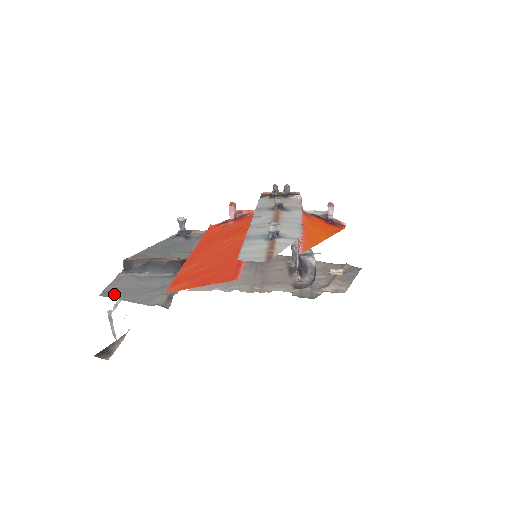
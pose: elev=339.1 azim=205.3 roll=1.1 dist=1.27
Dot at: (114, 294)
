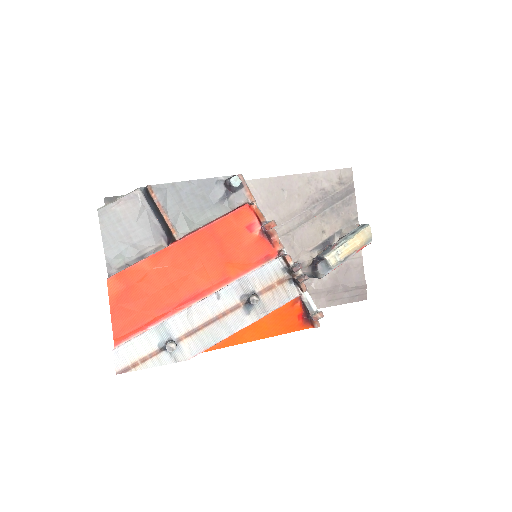
Dot at: (105, 221)
